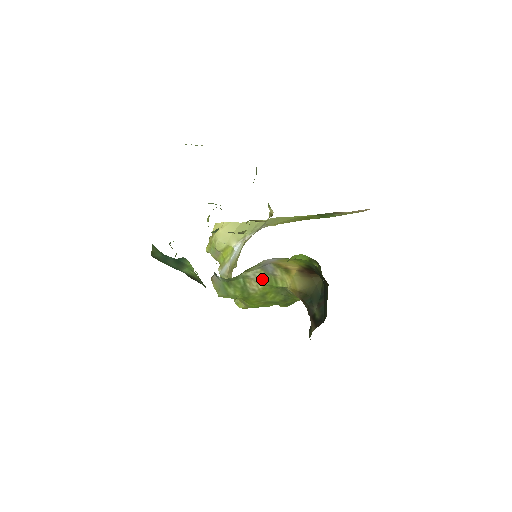
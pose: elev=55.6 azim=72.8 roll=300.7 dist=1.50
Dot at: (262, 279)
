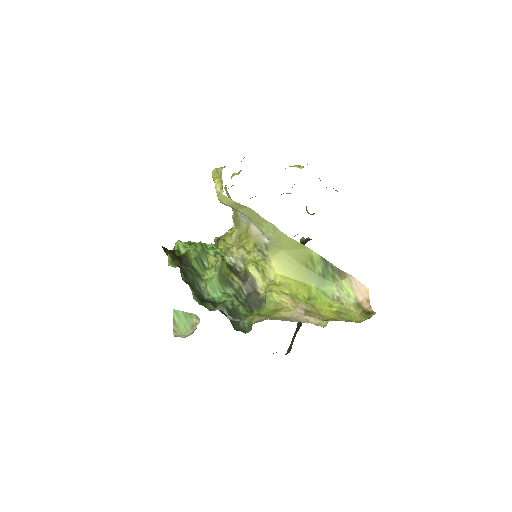
Dot at: occluded
